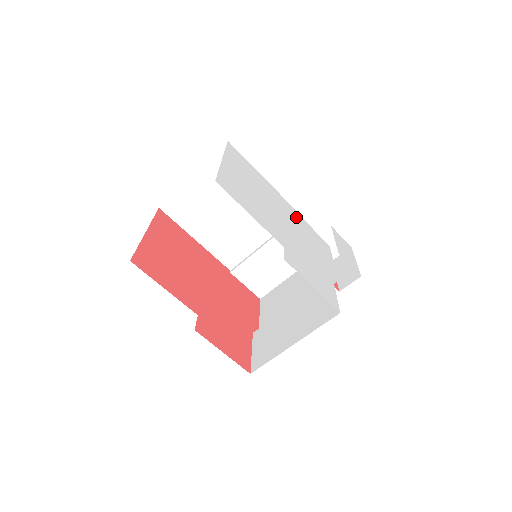
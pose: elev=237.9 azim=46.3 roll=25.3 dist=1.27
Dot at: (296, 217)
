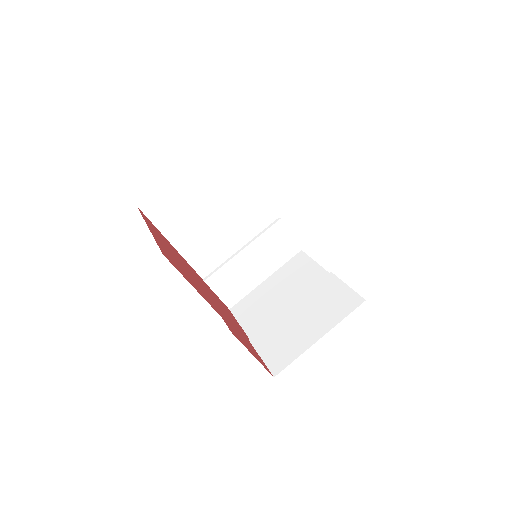
Dot at: occluded
